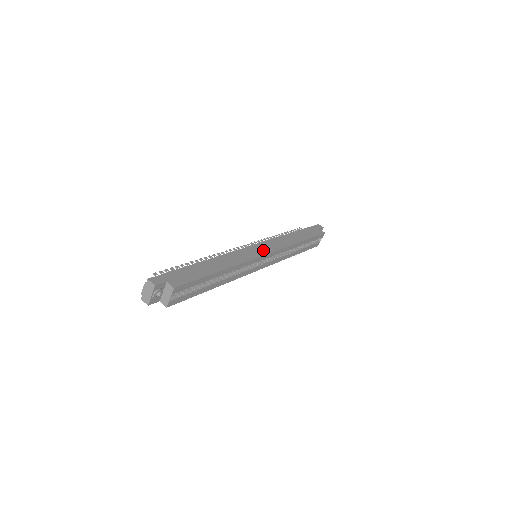
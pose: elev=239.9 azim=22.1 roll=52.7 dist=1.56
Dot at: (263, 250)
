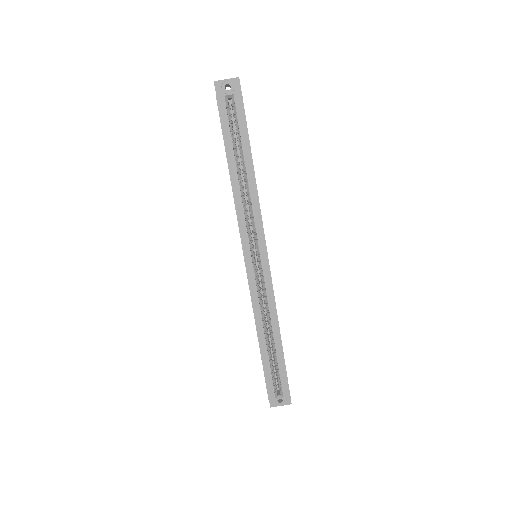
Dot at: occluded
